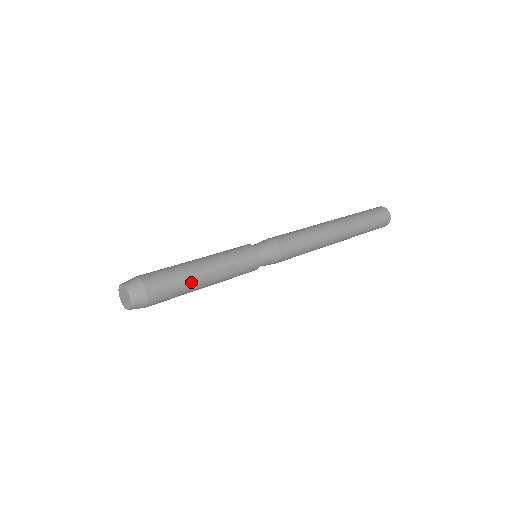
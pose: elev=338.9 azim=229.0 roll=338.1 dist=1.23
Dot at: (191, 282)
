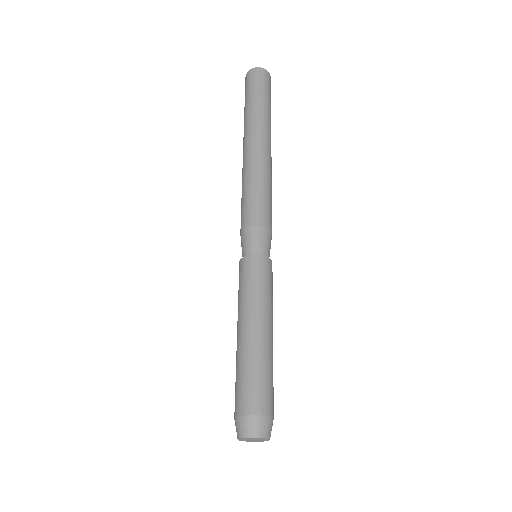
Dot at: occluded
